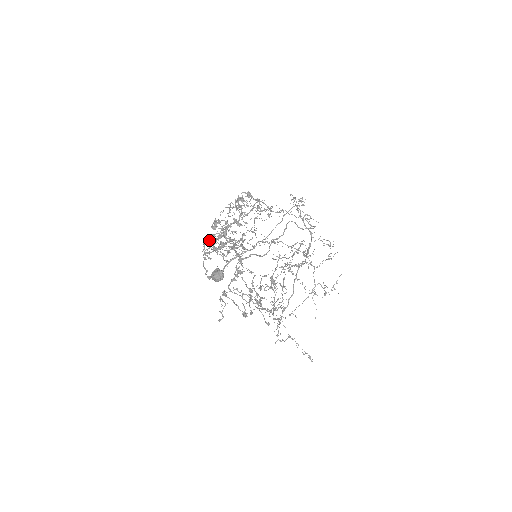
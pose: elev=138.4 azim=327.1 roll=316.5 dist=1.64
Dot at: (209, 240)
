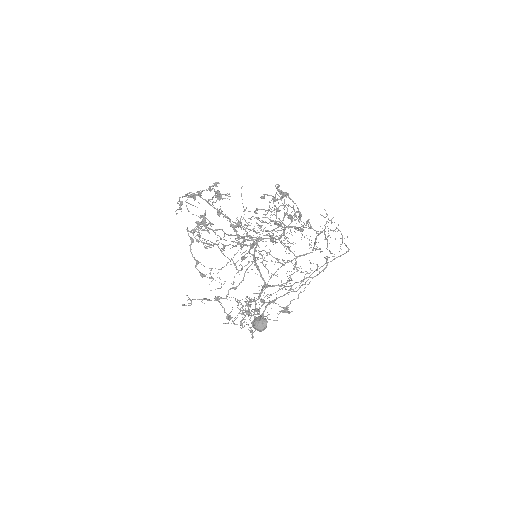
Dot at: (205, 220)
